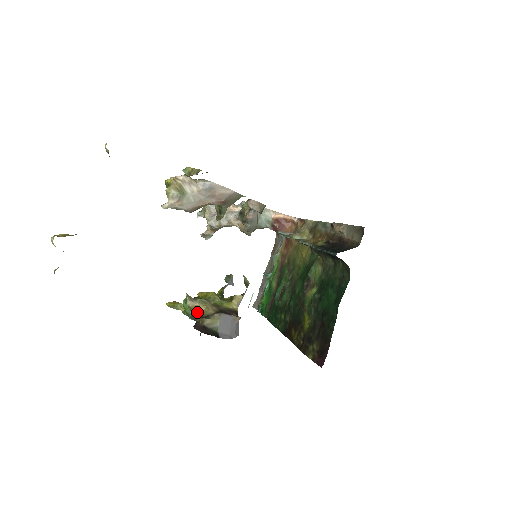
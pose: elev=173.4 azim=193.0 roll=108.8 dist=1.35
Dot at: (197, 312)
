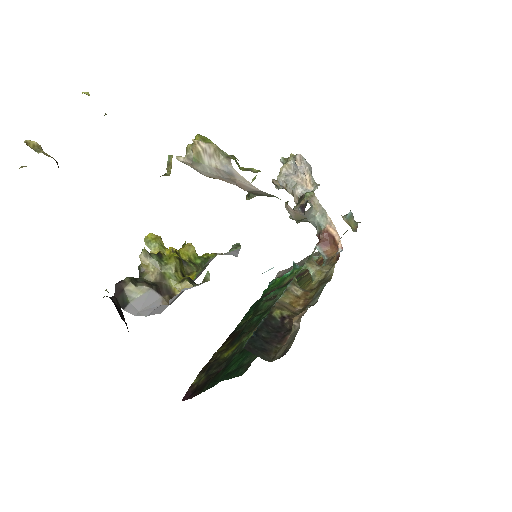
Dot at: (144, 268)
